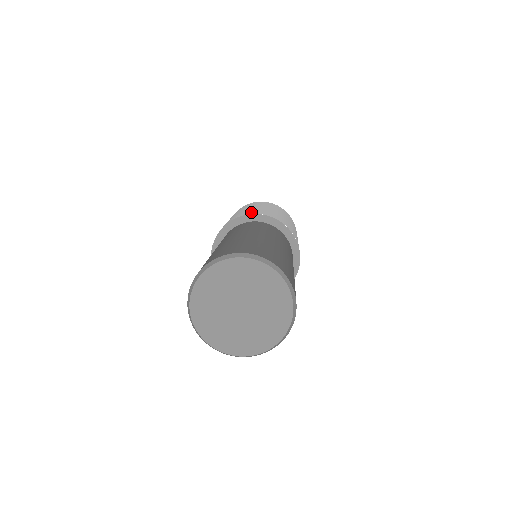
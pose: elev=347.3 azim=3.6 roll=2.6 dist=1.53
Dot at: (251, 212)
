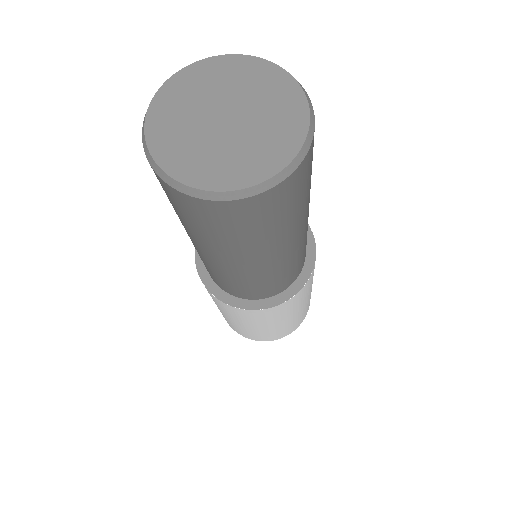
Dot at: occluded
